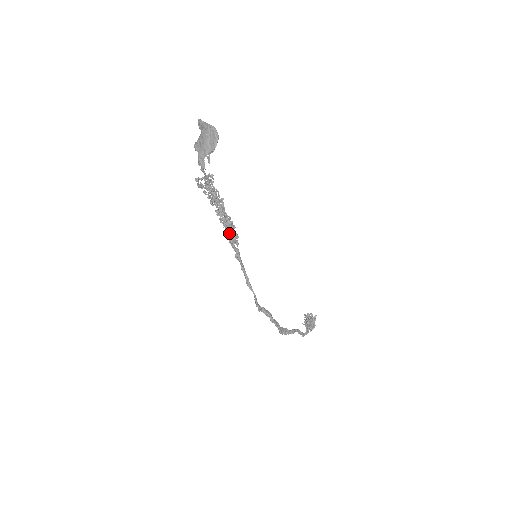
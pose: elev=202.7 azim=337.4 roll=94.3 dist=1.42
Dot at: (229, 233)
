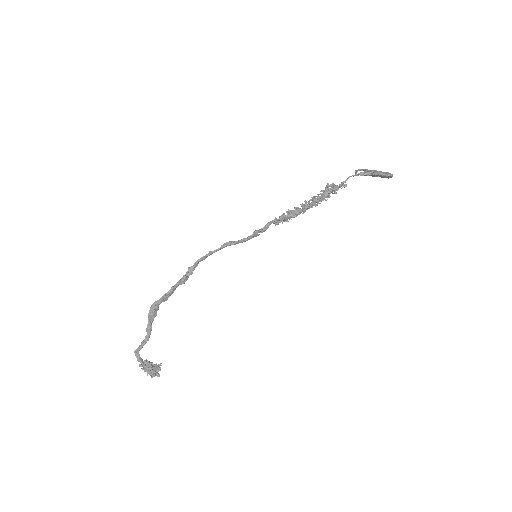
Dot at: occluded
